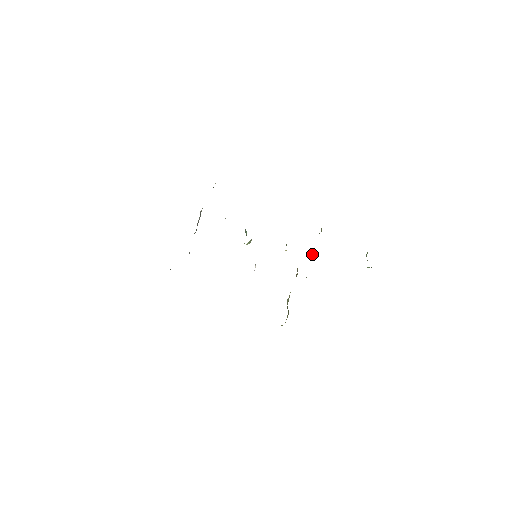
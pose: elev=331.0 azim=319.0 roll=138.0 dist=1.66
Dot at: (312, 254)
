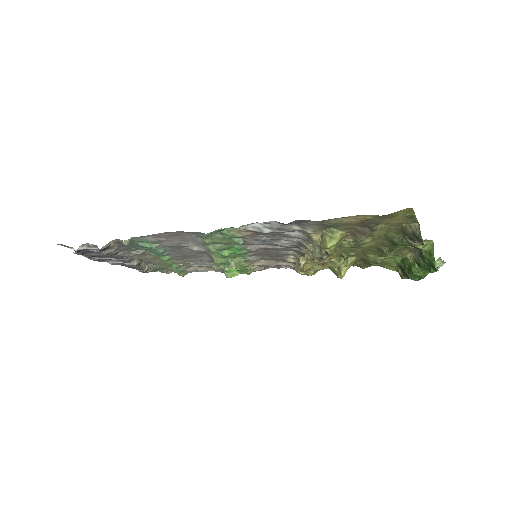
Dot at: (346, 262)
